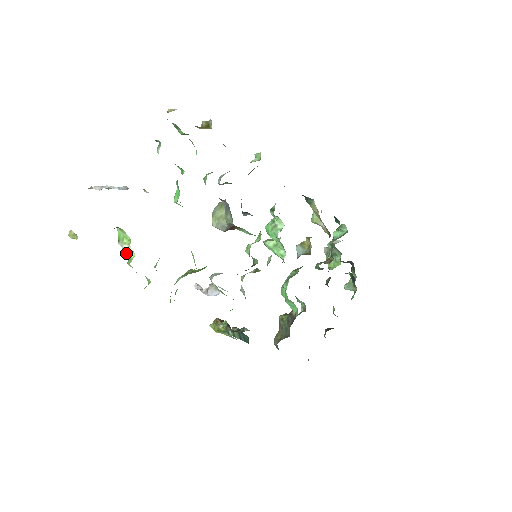
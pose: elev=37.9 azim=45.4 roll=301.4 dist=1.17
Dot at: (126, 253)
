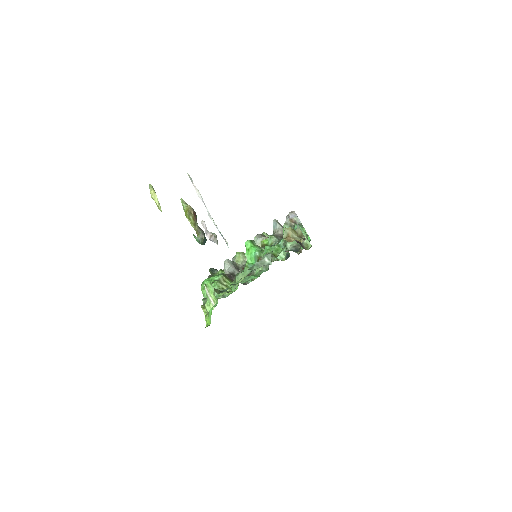
Dot at: (207, 297)
